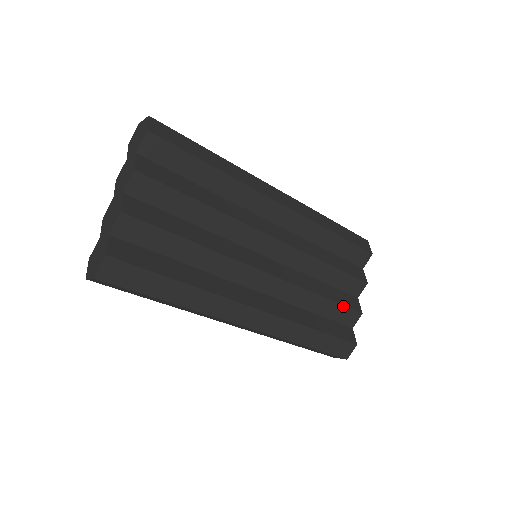
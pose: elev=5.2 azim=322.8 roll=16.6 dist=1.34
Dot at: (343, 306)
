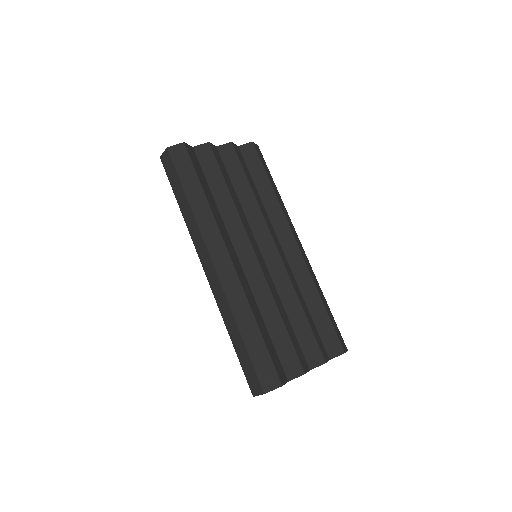
Dot at: (293, 346)
